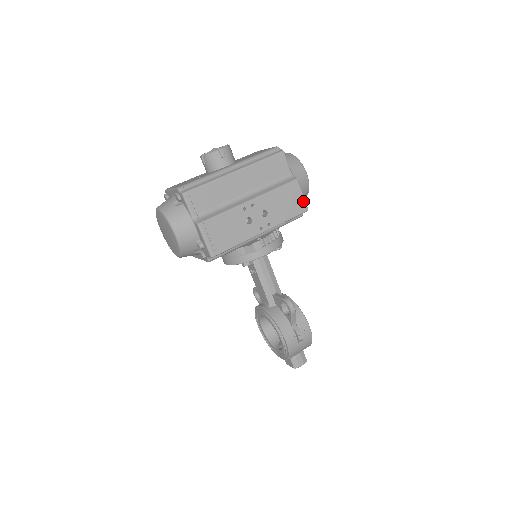
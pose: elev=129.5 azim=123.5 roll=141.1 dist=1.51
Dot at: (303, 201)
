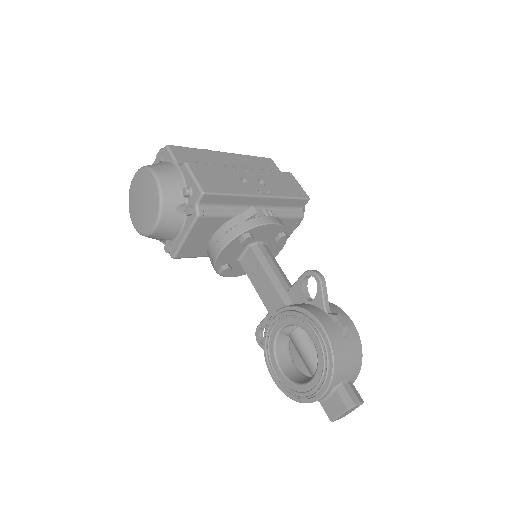
Dot at: (302, 190)
